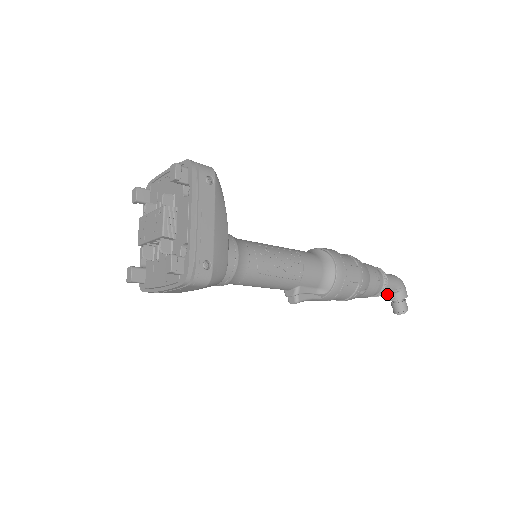
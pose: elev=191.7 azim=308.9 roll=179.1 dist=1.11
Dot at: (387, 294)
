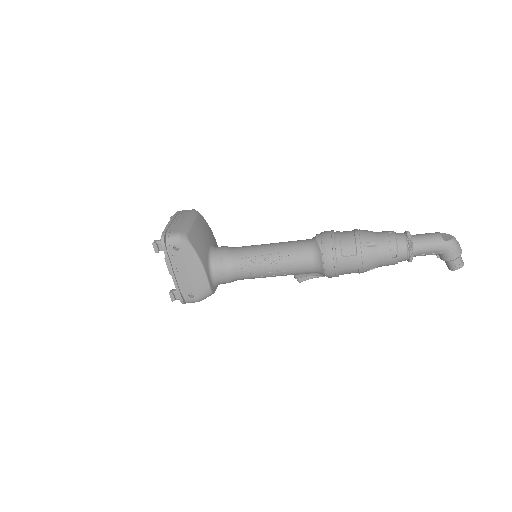
Dot at: occluded
